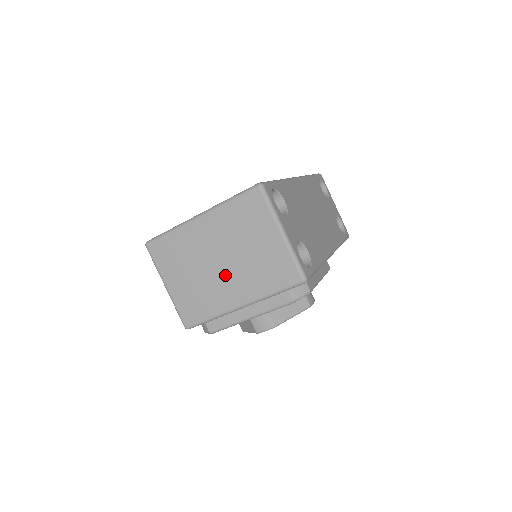
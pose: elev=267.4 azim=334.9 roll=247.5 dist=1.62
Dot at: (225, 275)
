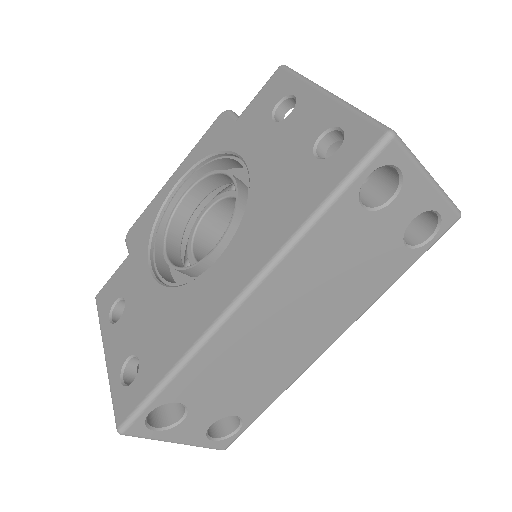
Dot at: occluded
